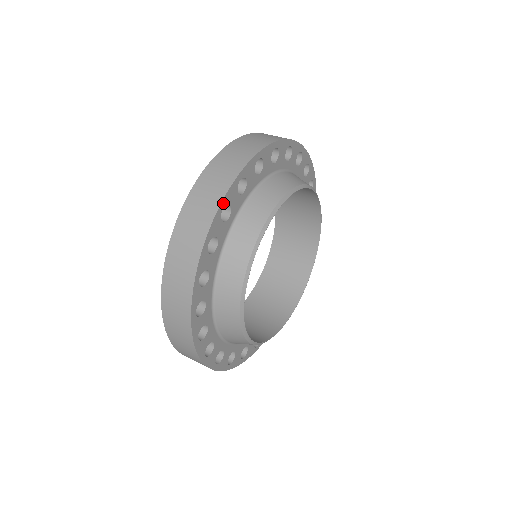
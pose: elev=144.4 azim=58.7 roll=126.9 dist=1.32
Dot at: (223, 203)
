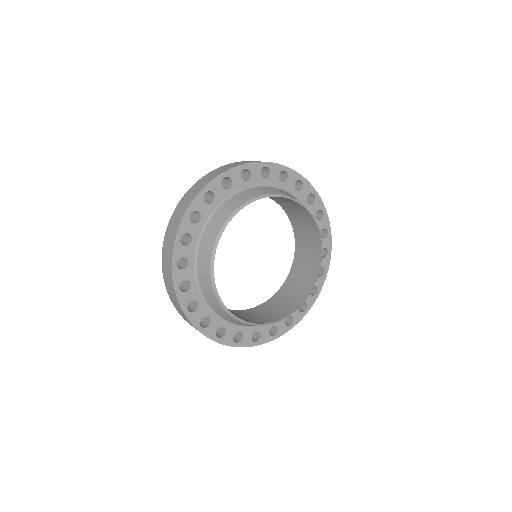
Dot at: (288, 170)
